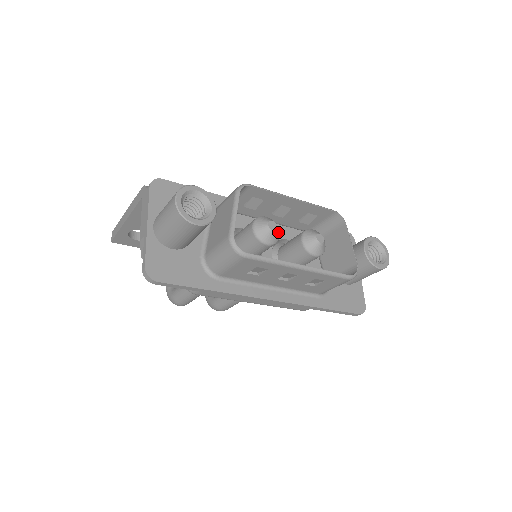
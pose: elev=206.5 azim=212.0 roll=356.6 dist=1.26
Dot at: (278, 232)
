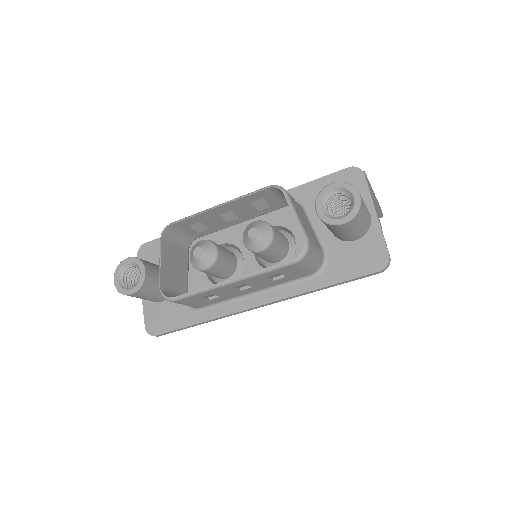
Dot at: (210, 252)
